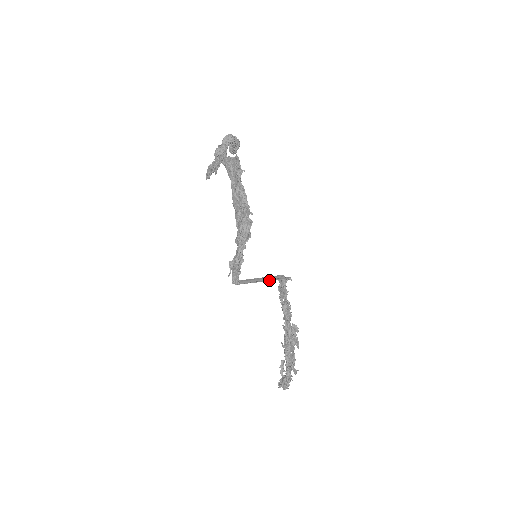
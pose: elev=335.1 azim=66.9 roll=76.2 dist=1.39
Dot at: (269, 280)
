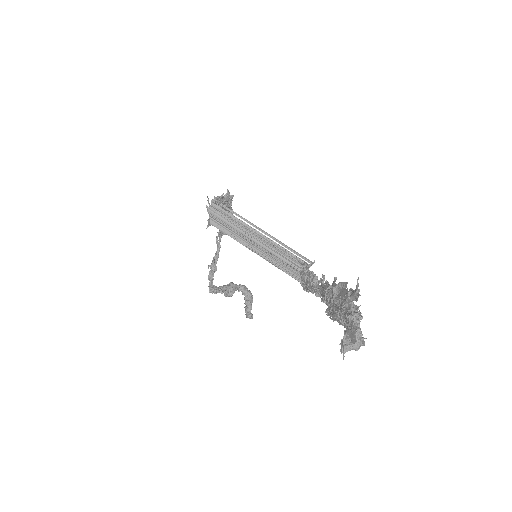
Dot at: (268, 235)
